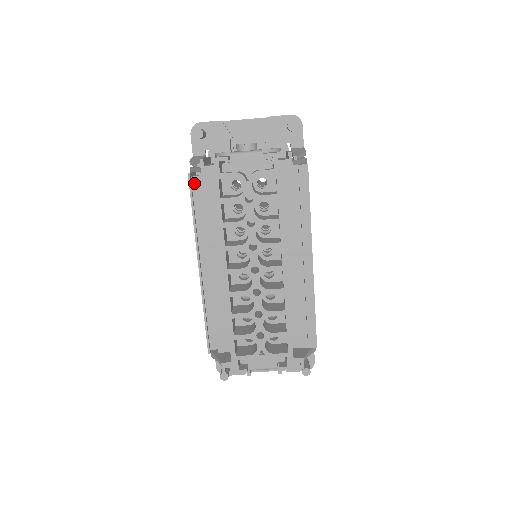
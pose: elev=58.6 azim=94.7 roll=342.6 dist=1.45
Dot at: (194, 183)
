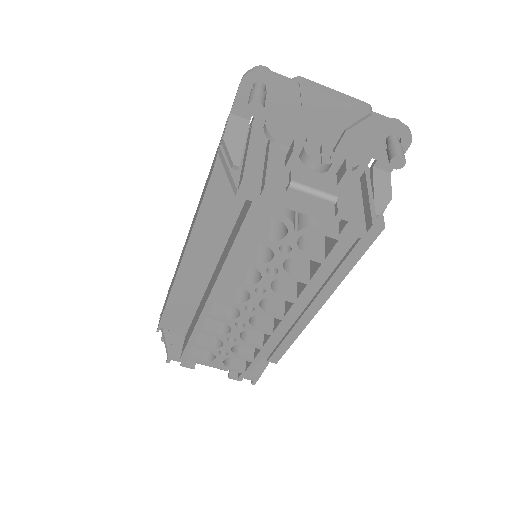
Dot at: (217, 179)
